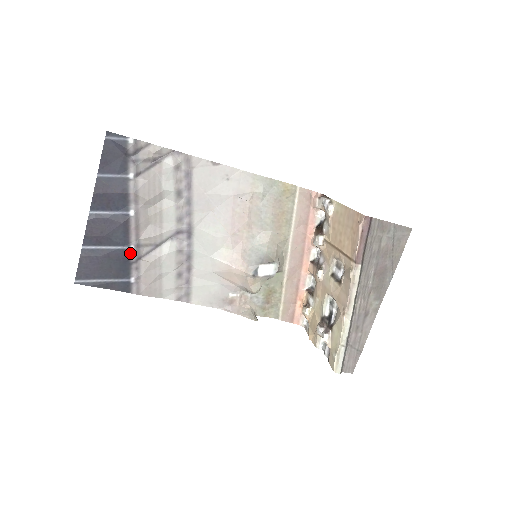
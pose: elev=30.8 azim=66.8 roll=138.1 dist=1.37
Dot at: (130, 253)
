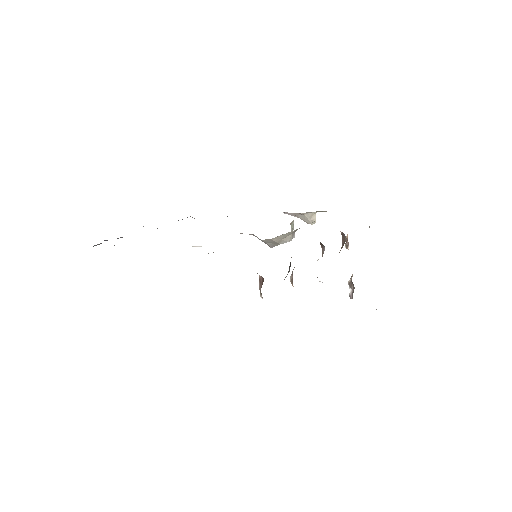
Dot at: occluded
